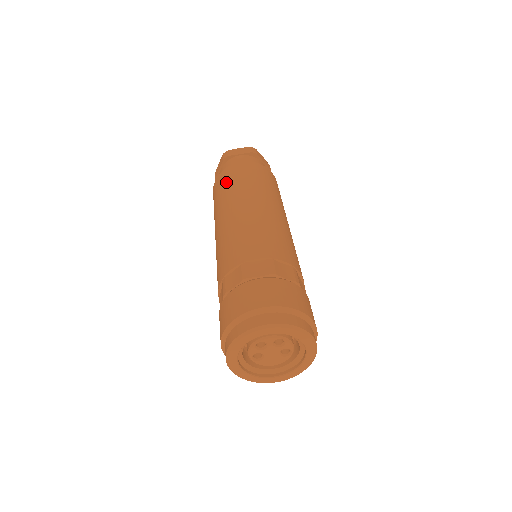
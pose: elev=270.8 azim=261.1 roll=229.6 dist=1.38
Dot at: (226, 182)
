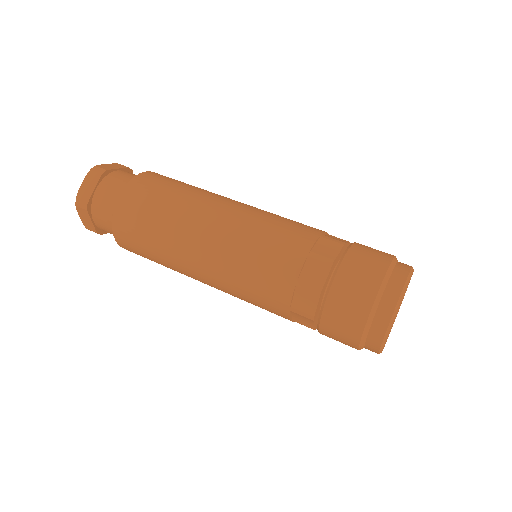
Dot at: (140, 231)
